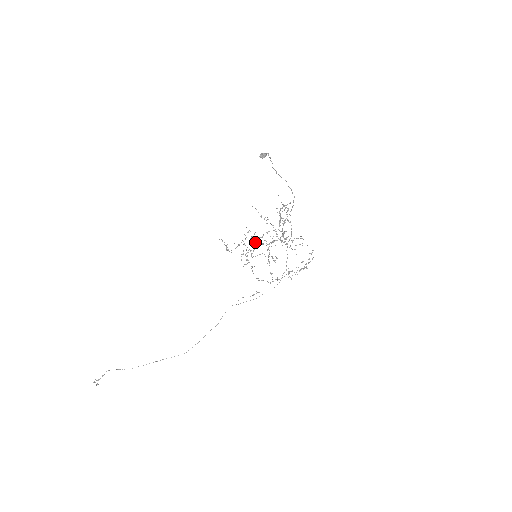
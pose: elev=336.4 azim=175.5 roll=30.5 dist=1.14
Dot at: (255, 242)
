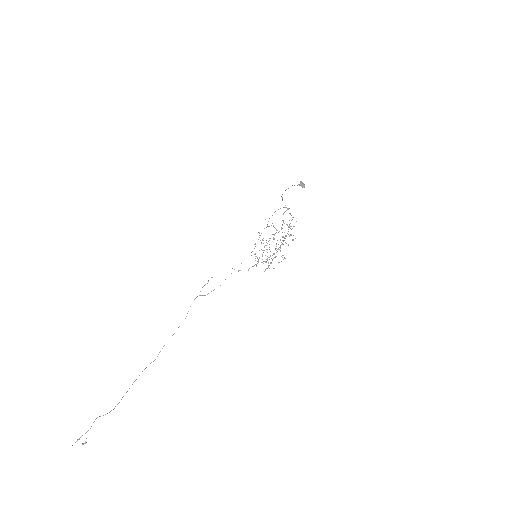
Dot at: occluded
